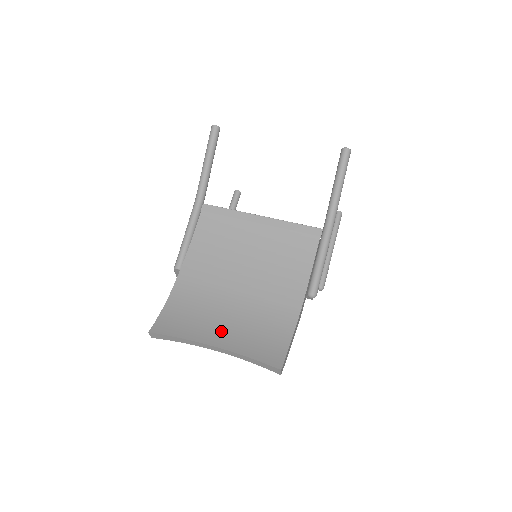
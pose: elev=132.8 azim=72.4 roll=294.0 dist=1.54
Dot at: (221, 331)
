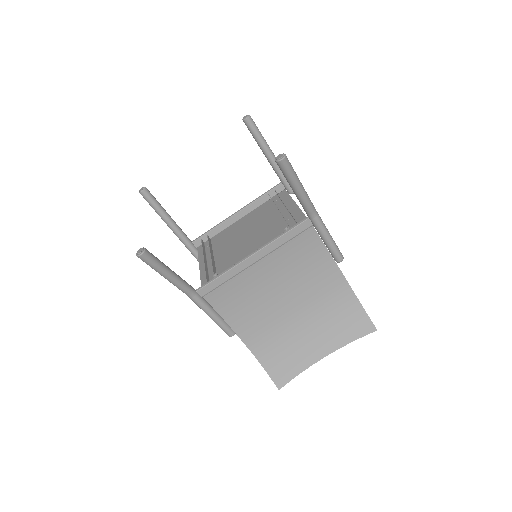
Dot at: (315, 344)
